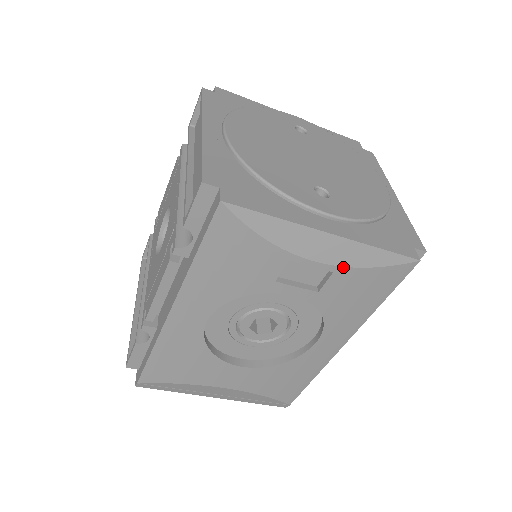
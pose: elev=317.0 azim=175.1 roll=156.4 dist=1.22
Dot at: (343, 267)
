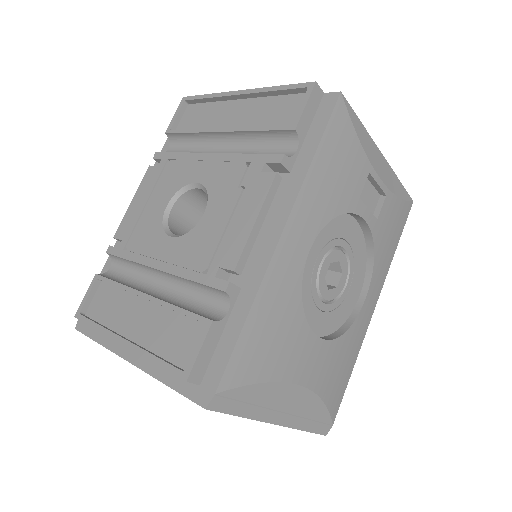
Dot at: (390, 191)
